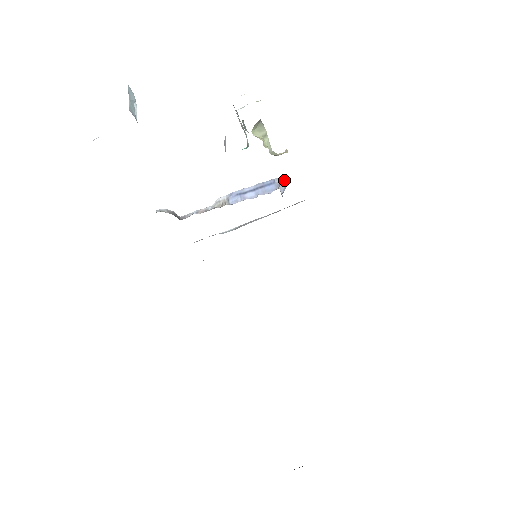
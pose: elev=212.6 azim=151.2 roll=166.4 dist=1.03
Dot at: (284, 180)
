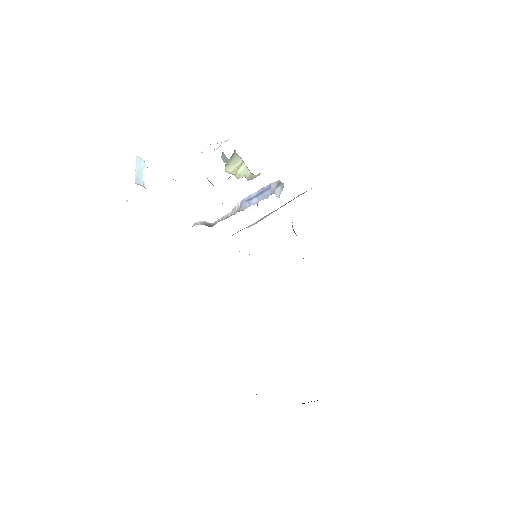
Dot at: (278, 183)
